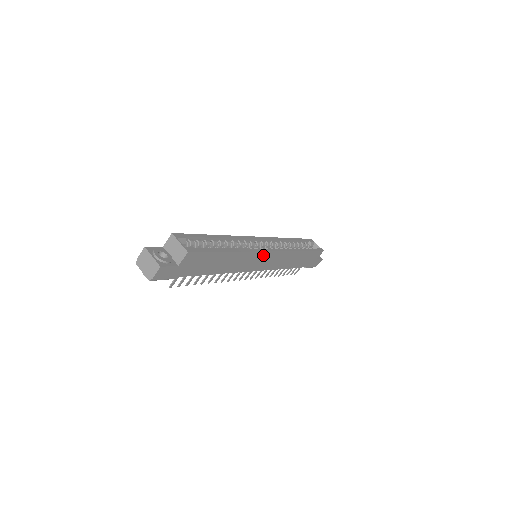
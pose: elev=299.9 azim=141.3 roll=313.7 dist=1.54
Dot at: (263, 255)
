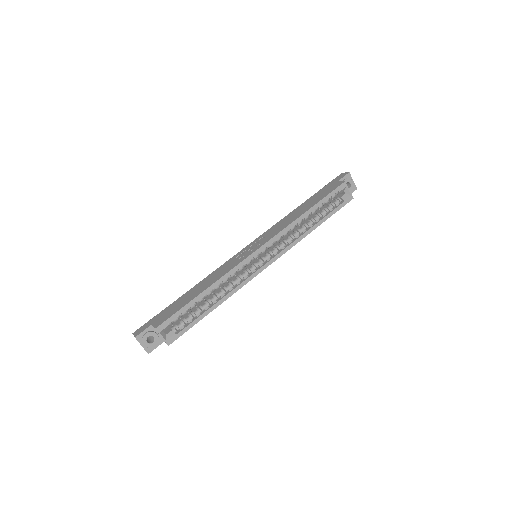
Dot at: (258, 271)
